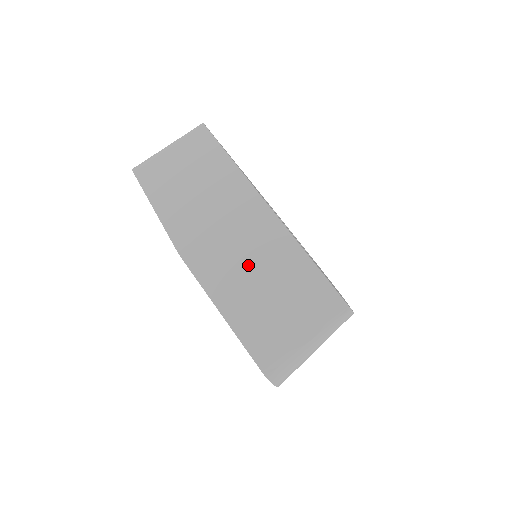
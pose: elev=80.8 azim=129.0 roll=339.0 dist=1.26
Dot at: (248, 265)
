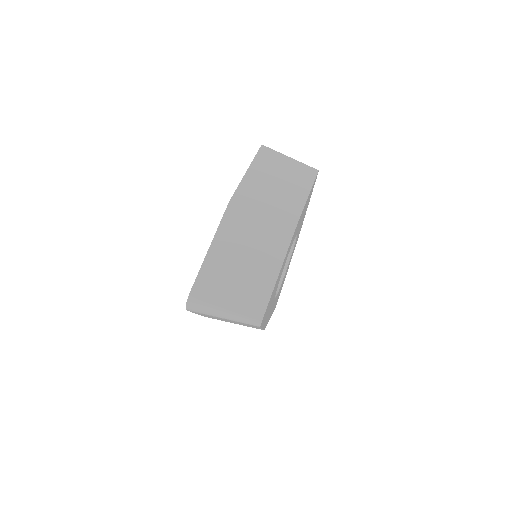
Dot at: (249, 246)
